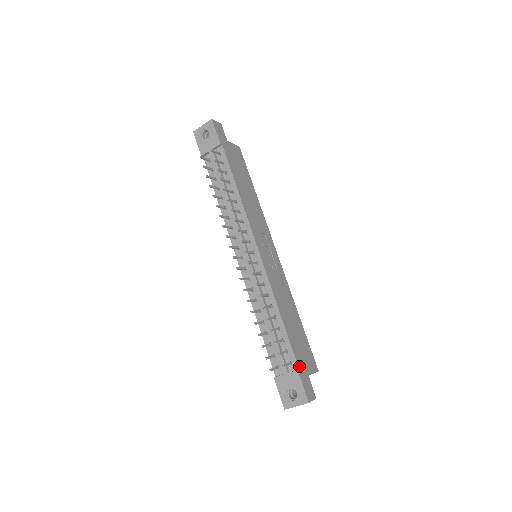
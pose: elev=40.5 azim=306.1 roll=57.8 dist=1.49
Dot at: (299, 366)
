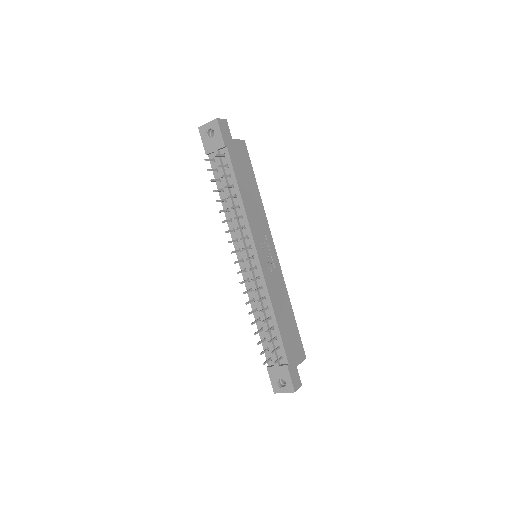
Dot at: (289, 361)
